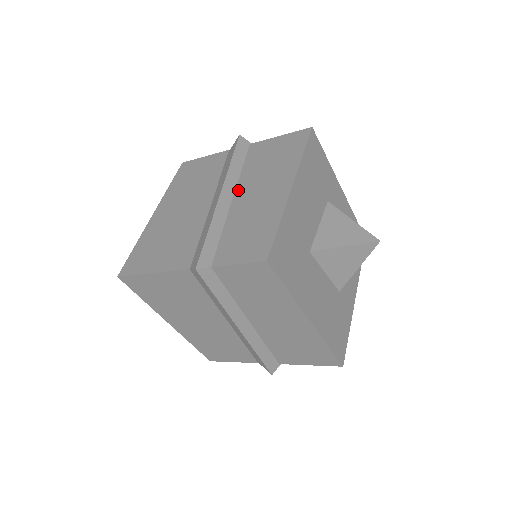
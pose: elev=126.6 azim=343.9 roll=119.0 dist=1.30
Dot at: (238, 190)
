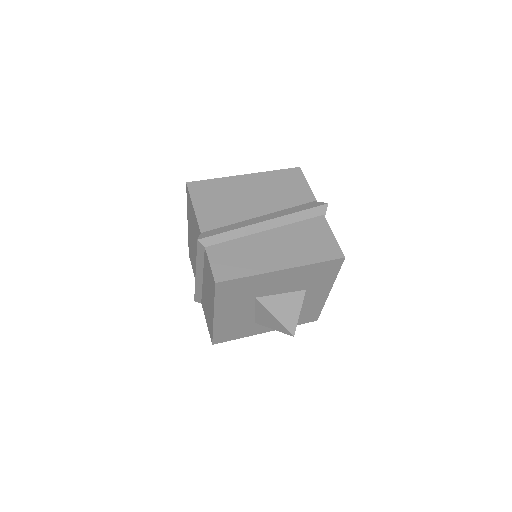
Dot at: (275, 230)
